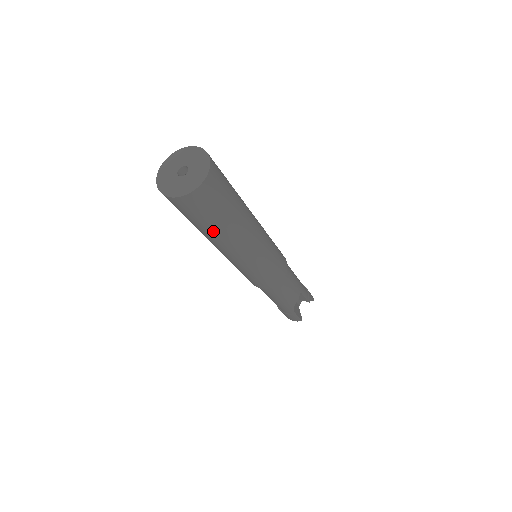
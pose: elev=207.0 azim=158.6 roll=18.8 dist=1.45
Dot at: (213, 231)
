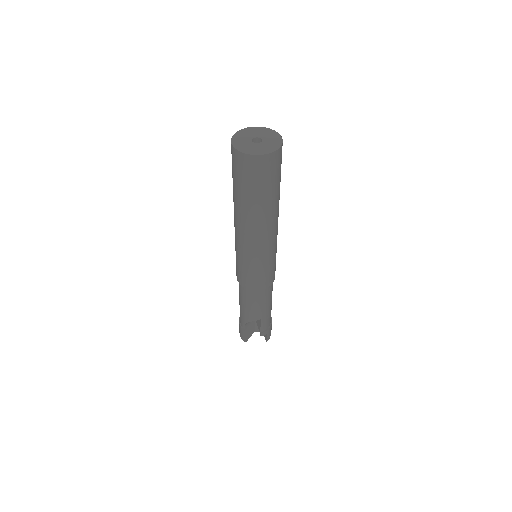
Dot at: (237, 197)
